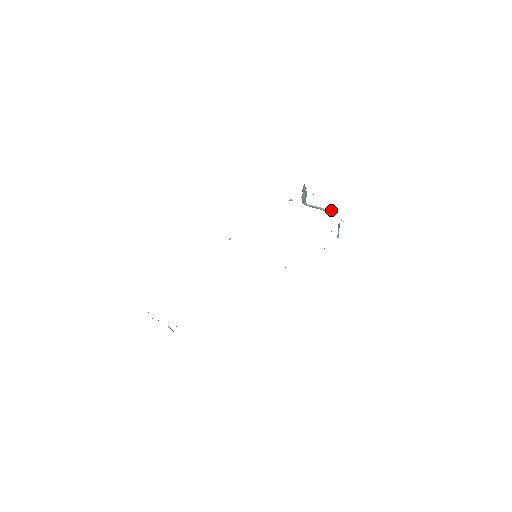
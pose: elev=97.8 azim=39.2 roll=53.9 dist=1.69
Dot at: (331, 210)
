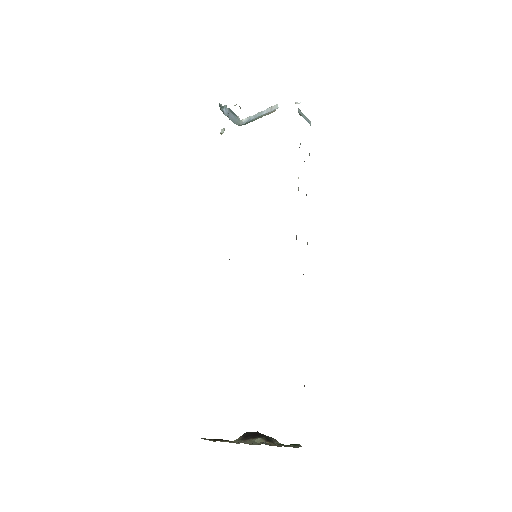
Dot at: (275, 105)
